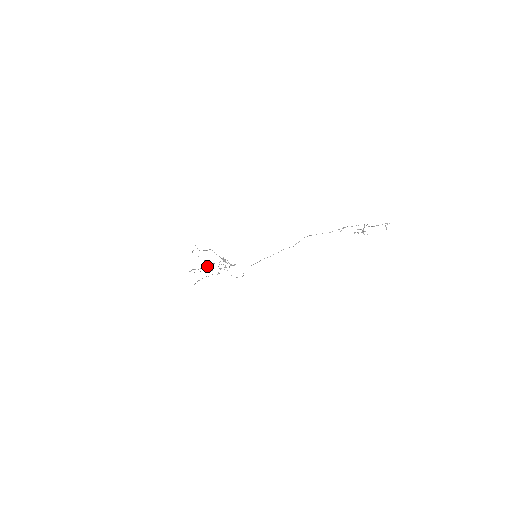
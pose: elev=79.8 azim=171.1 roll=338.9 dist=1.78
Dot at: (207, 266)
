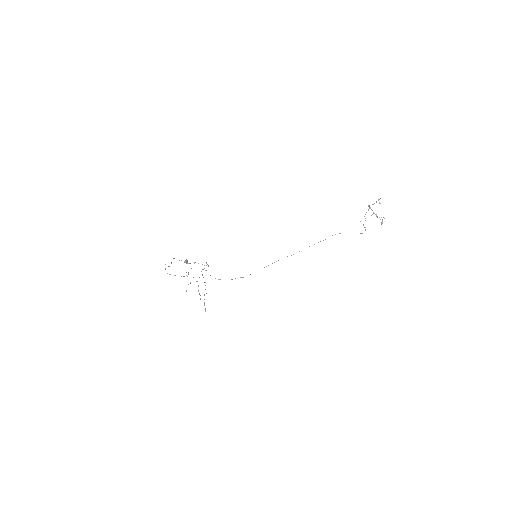
Dot at: occluded
